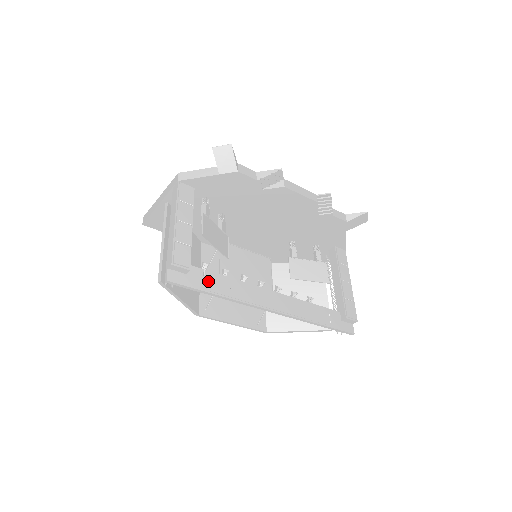
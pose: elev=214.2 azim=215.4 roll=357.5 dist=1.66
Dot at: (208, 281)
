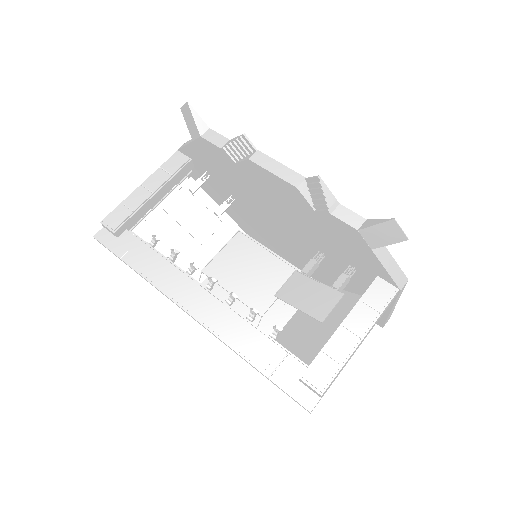
Dot at: (134, 252)
